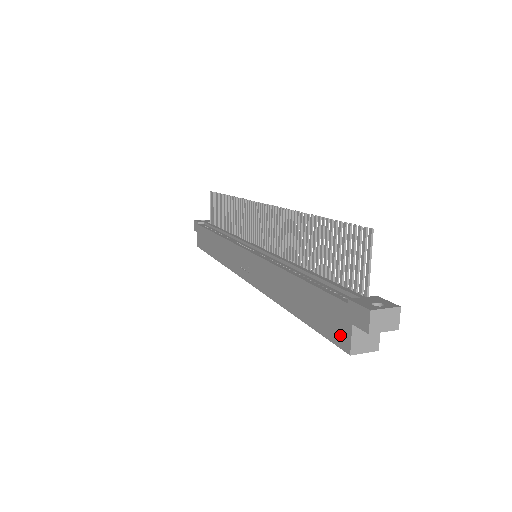
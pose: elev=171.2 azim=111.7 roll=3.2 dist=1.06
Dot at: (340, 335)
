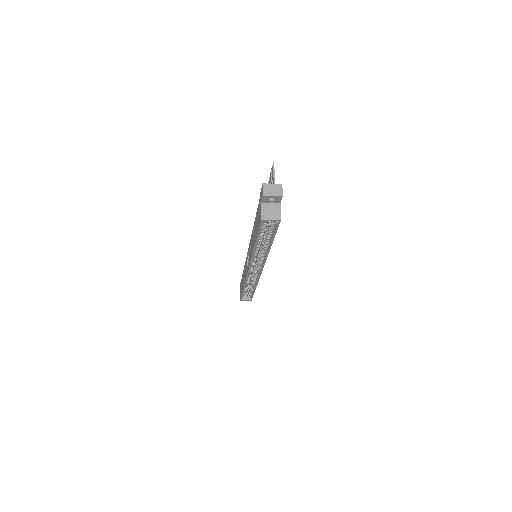
Dot at: (260, 217)
